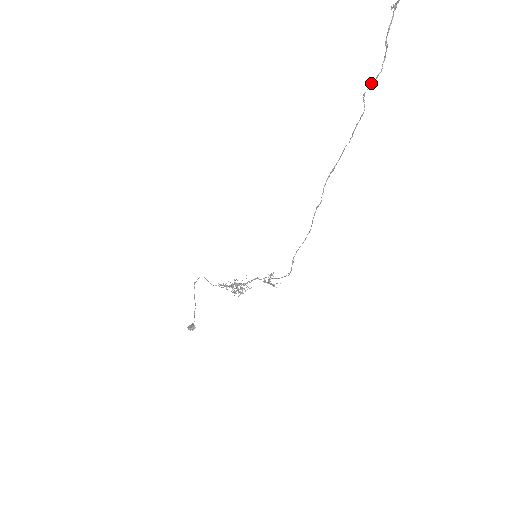
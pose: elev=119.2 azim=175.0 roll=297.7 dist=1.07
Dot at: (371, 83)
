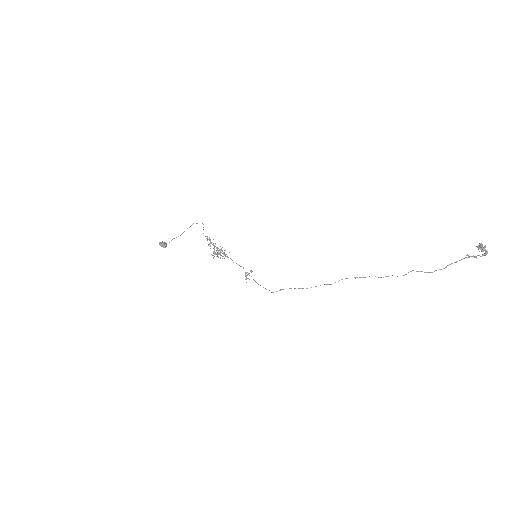
Dot at: (422, 271)
